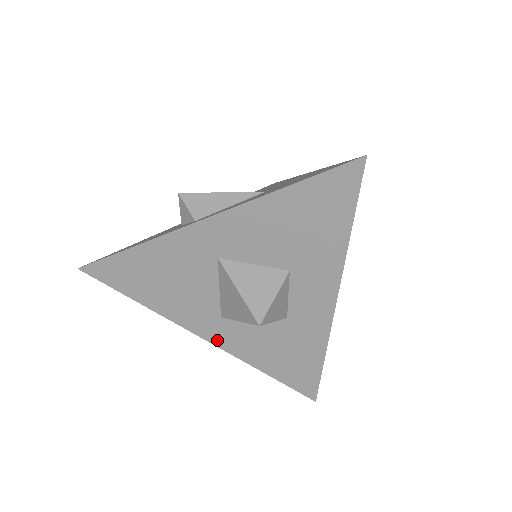
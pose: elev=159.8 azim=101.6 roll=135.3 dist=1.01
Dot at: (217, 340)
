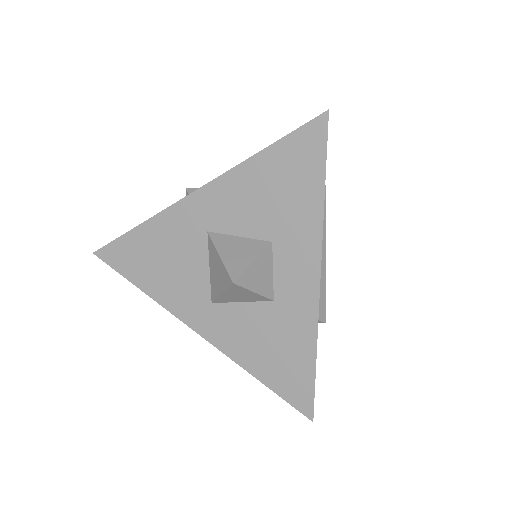
Dot at: (208, 333)
